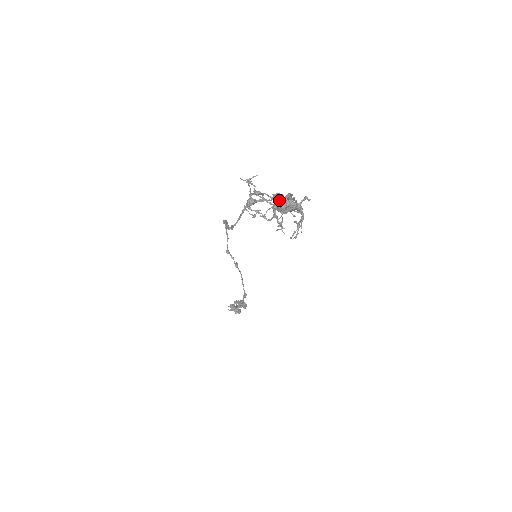
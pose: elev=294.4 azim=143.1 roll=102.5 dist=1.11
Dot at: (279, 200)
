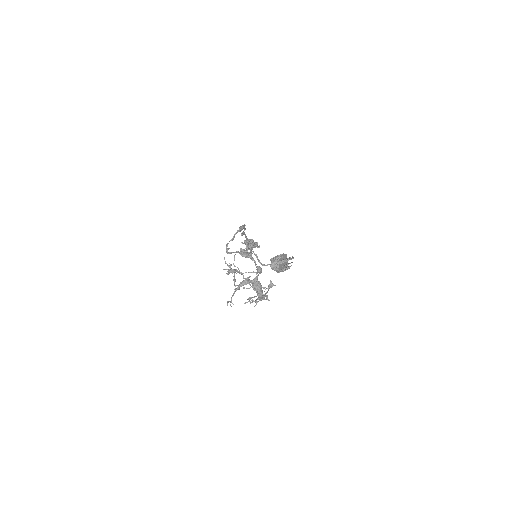
Dot at: (275, 259)
